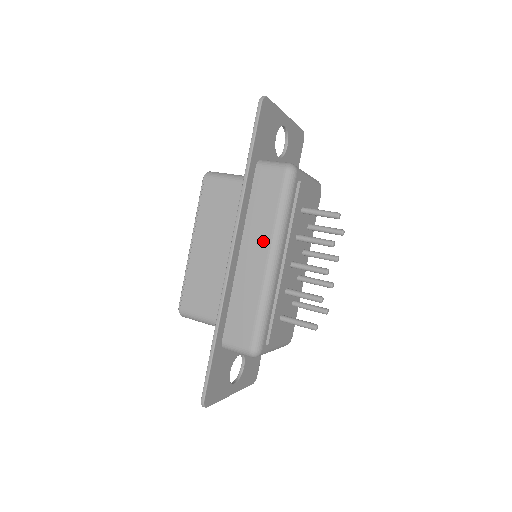
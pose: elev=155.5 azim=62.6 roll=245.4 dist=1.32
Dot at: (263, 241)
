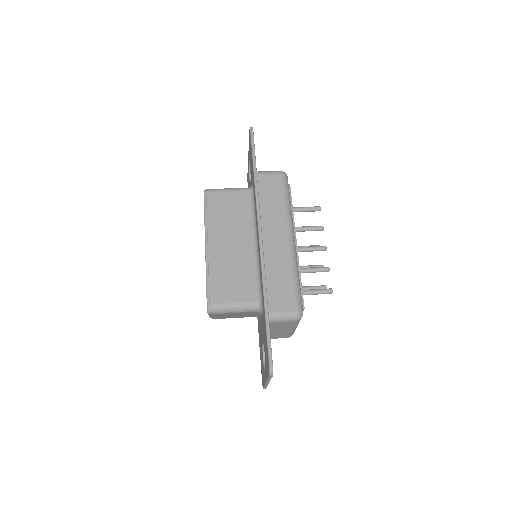
Dot at: (280, 224)
